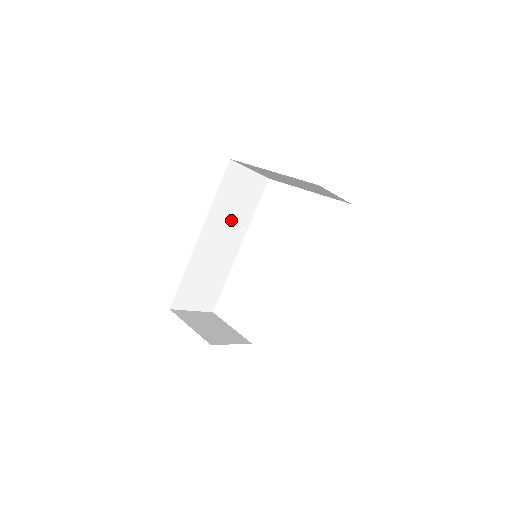
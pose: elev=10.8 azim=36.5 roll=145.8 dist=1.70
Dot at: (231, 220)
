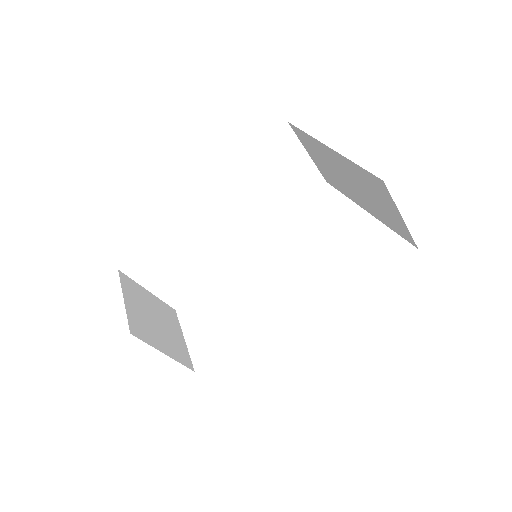
Dot at: (253, 204)
